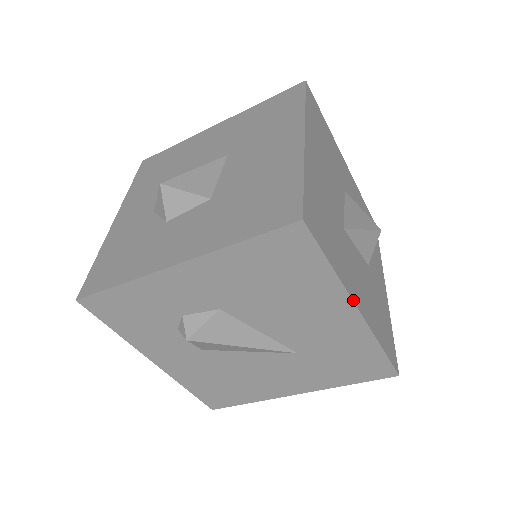
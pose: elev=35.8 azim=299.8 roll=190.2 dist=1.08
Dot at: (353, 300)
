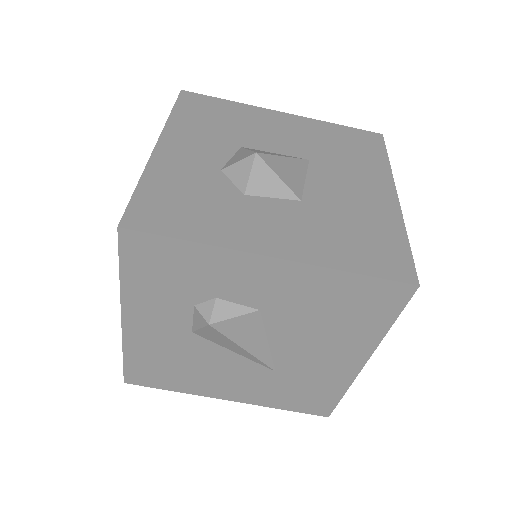
Dot at: (371, 354)
